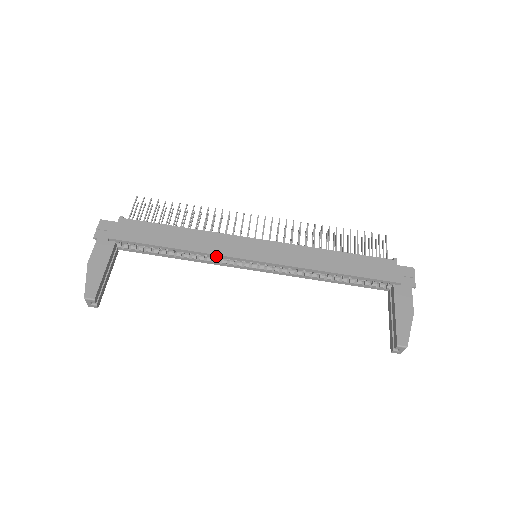
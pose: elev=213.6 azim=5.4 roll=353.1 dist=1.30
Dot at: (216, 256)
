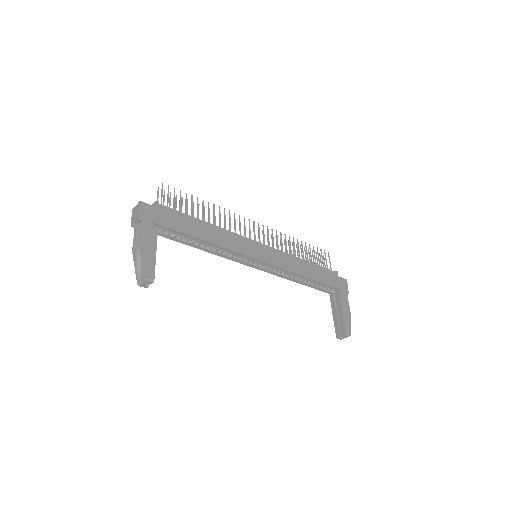
Dot at: (234, 253)
